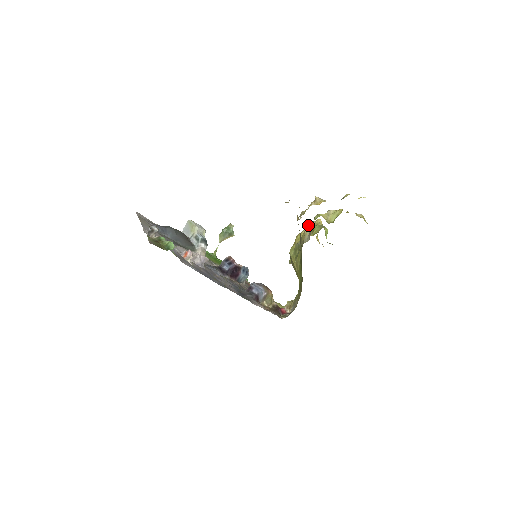
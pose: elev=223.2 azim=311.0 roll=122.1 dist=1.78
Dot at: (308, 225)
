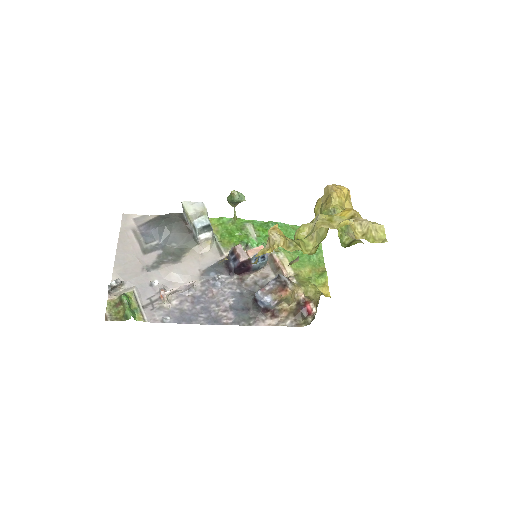
Dot at: occluded
